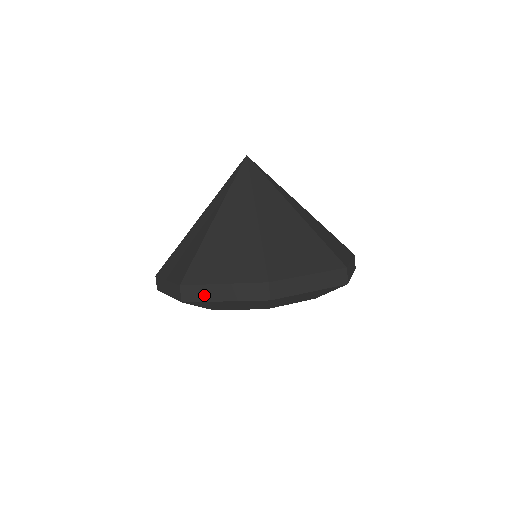
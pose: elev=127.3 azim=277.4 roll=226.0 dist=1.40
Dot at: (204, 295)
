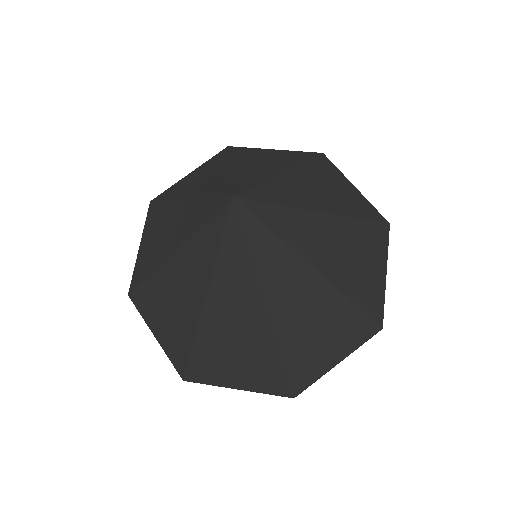
Dot at: occluded
